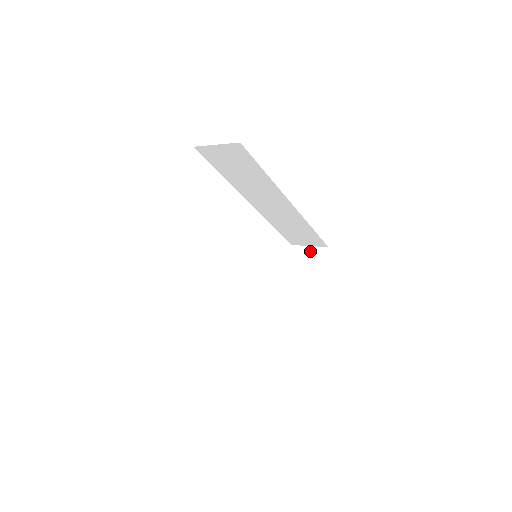
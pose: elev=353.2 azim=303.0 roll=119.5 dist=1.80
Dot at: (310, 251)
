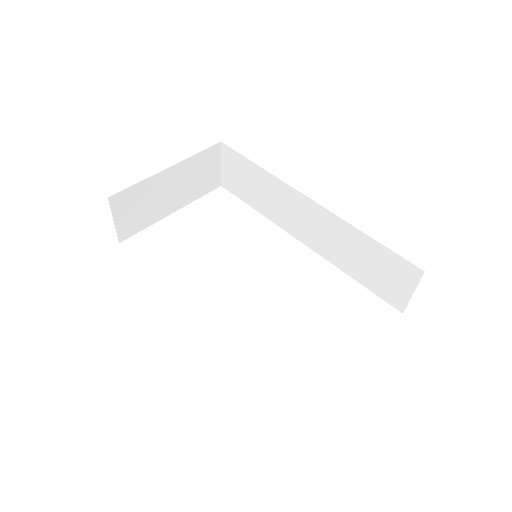
Dot at: occluded
